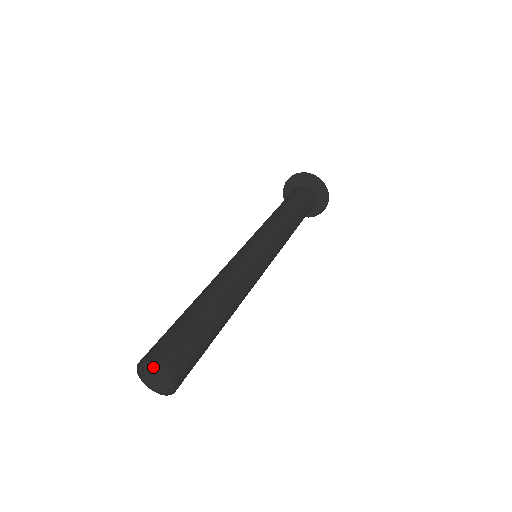
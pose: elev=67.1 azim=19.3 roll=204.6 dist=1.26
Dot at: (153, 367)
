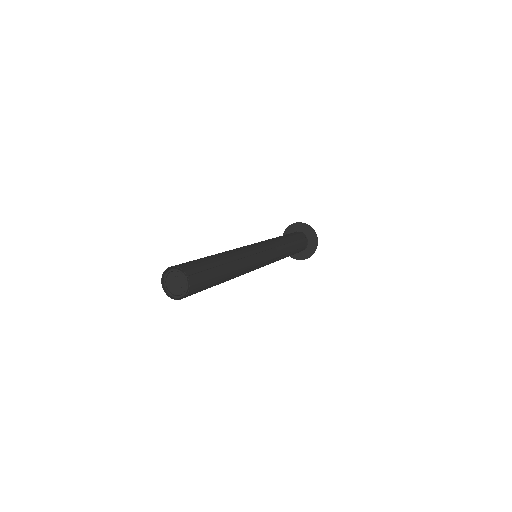
Dot at: (176, 274)
